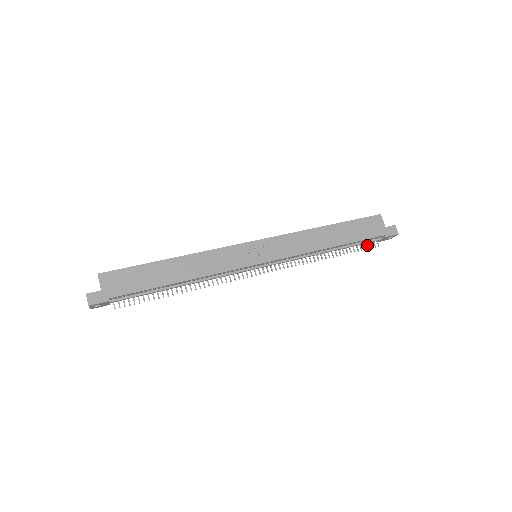
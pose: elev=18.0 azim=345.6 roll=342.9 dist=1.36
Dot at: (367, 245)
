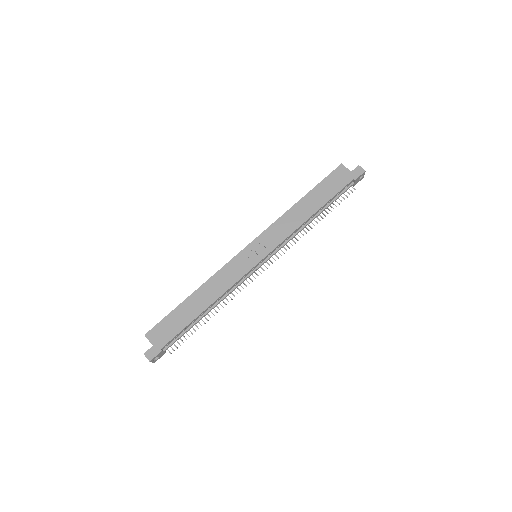
Dot at: occluded
